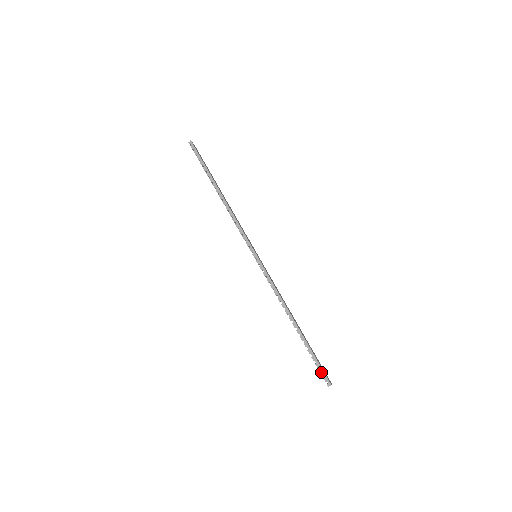
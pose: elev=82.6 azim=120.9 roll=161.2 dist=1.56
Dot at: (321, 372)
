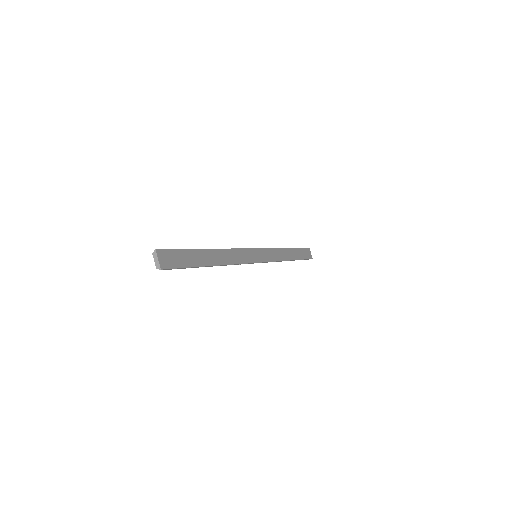
Dot at: (306, 259)
